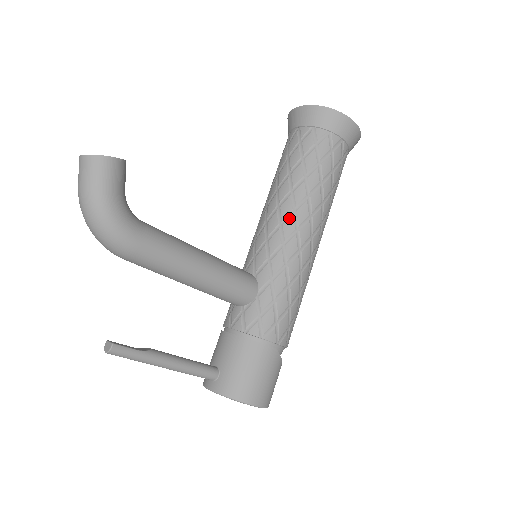
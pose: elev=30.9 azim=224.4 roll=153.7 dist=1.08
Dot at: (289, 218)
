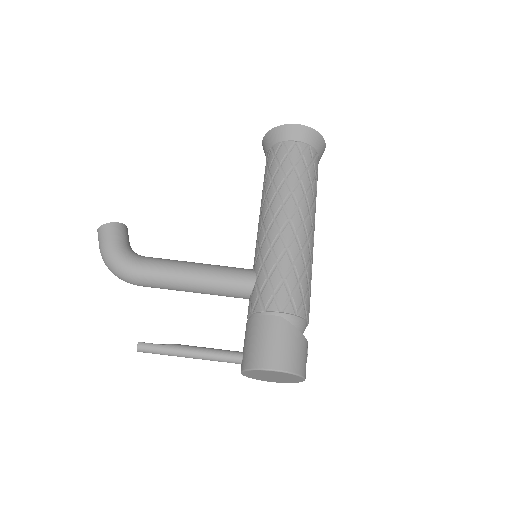
Dot at: (266, 215)
